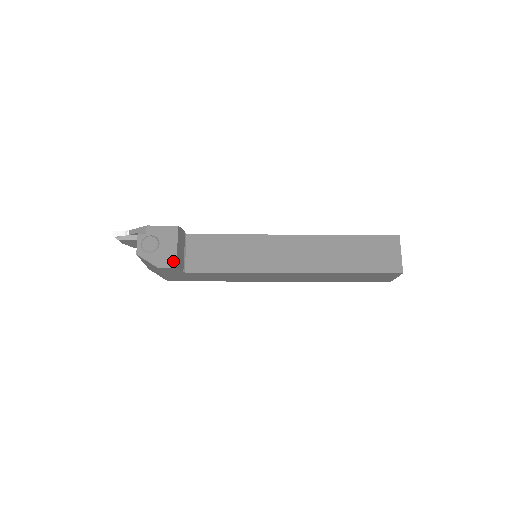
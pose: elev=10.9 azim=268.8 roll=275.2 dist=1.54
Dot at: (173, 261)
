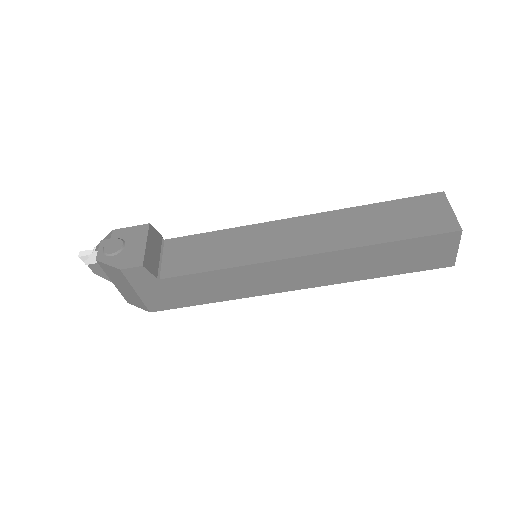
Dot at: (139, 259)
